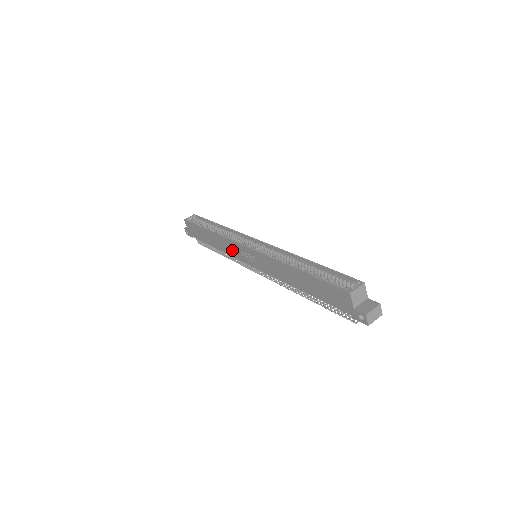
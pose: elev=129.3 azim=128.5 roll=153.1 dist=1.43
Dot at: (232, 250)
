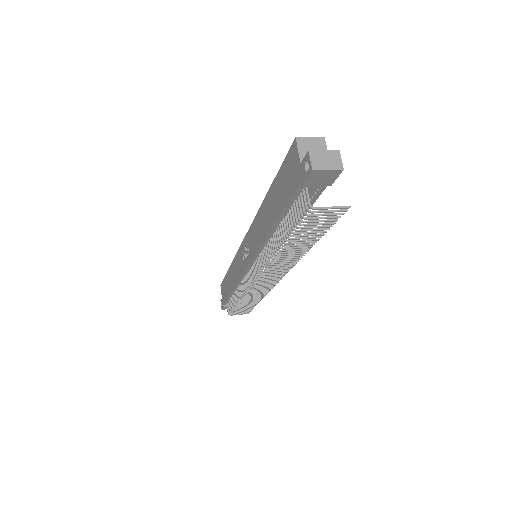
Dot at: (239, 267)
